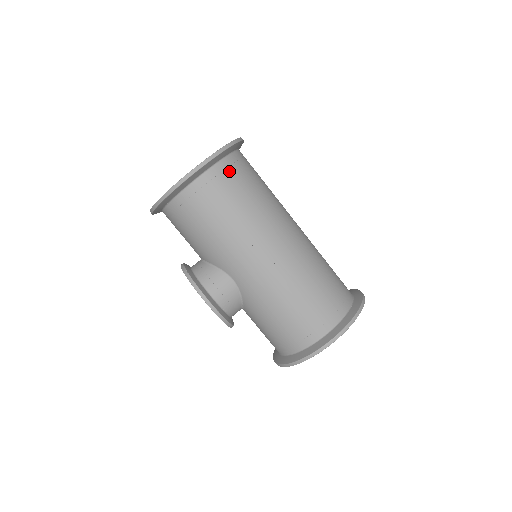
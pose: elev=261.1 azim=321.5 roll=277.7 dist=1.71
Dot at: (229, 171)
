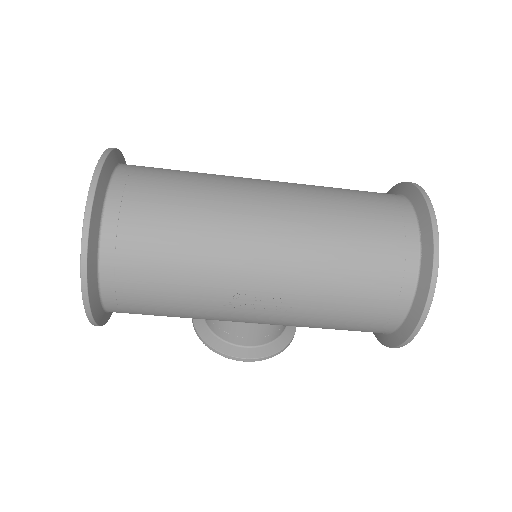
Dot at: (121, 254)
